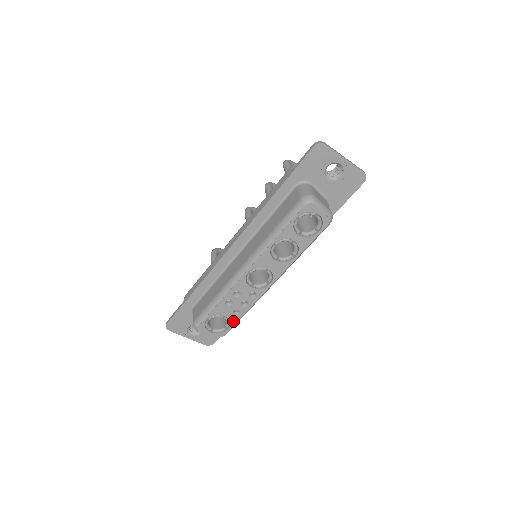
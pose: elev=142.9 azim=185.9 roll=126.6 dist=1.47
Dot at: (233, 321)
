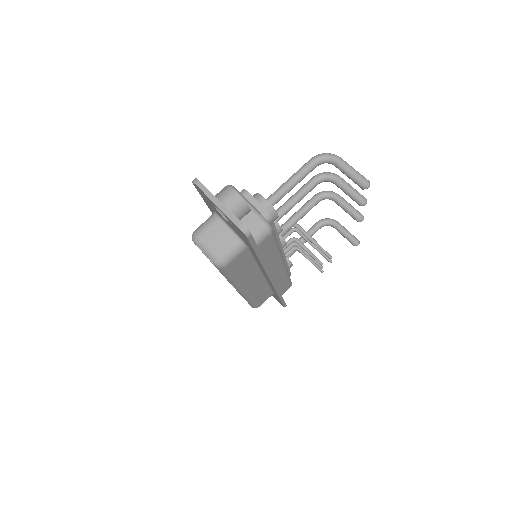
Dot at: occluded
